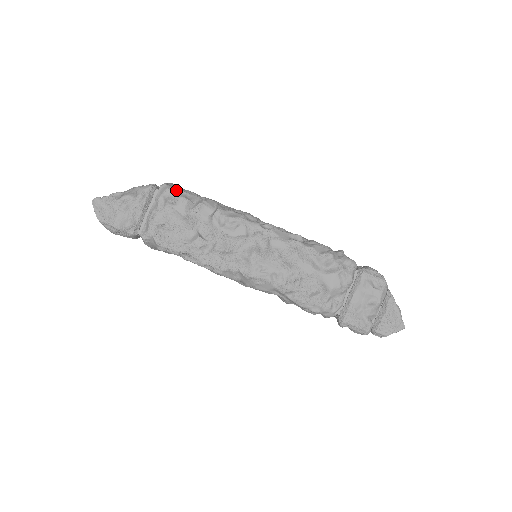
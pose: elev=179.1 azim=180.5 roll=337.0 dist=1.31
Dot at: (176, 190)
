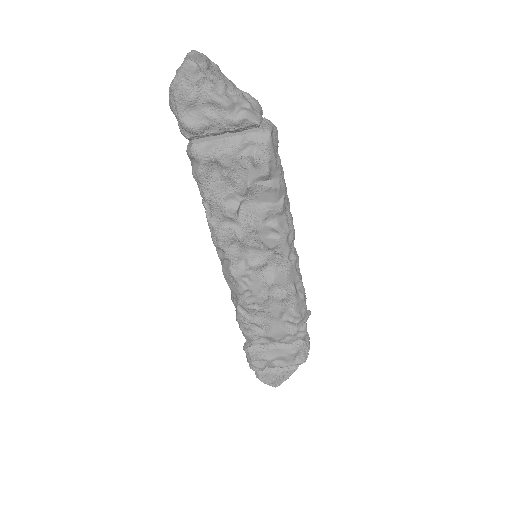
Dot at: (271, 153)
